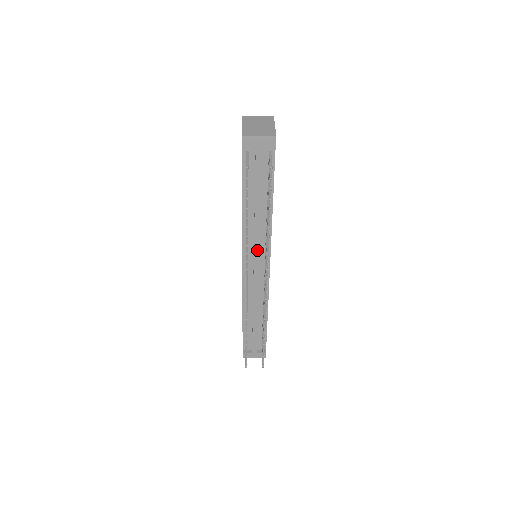
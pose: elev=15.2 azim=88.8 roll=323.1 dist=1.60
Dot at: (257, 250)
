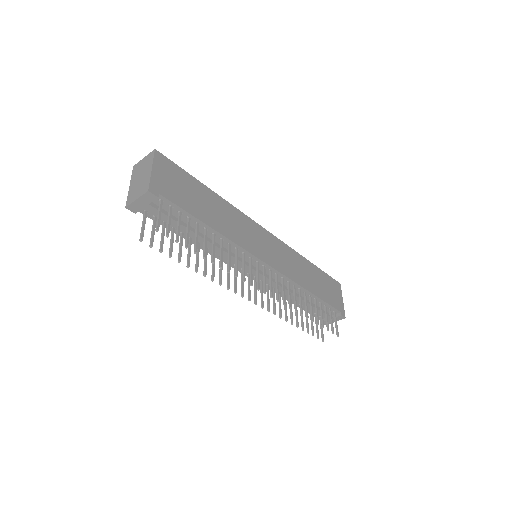
Dot at: (240, 263)
